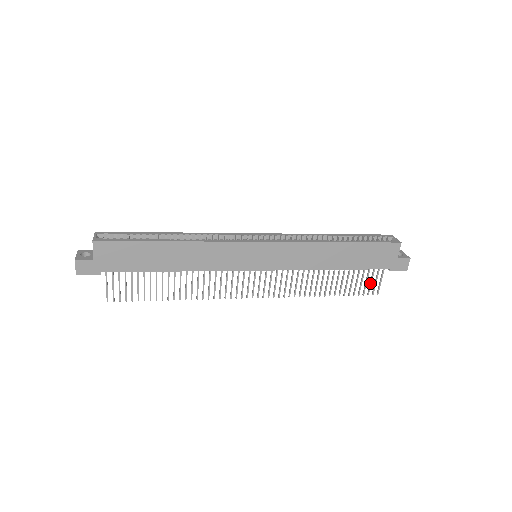
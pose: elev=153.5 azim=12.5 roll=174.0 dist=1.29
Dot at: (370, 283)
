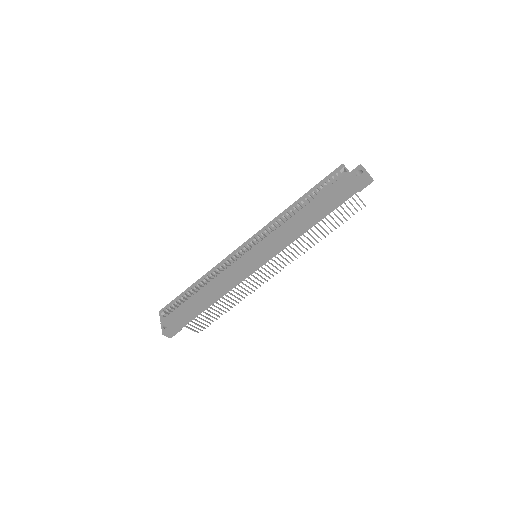
Dot at: occluded
